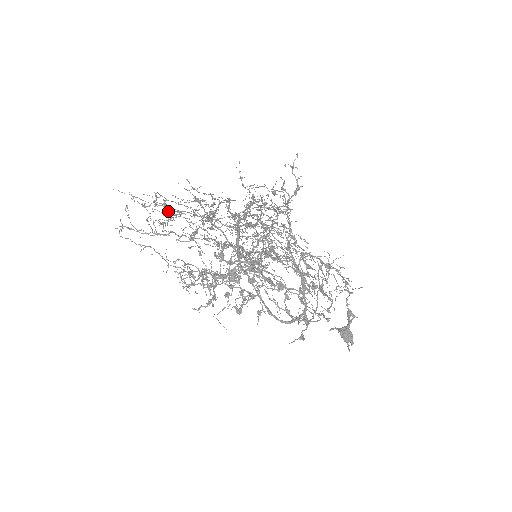
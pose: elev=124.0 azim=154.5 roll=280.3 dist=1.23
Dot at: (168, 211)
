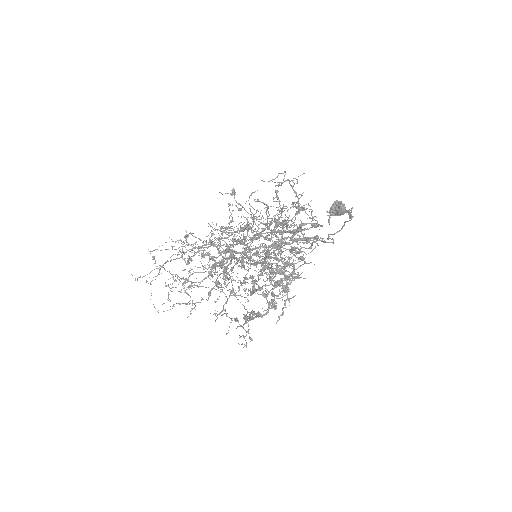
Dot at: occluded
